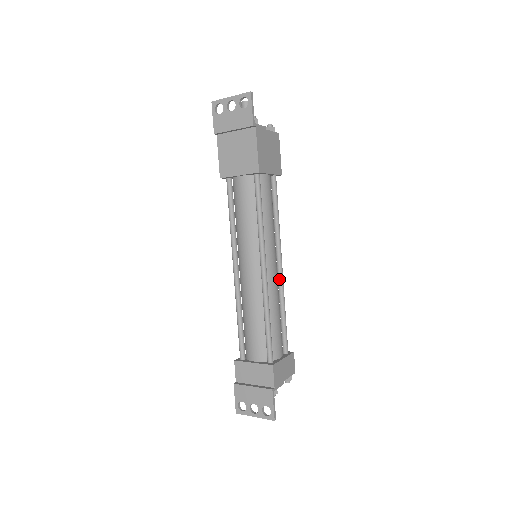
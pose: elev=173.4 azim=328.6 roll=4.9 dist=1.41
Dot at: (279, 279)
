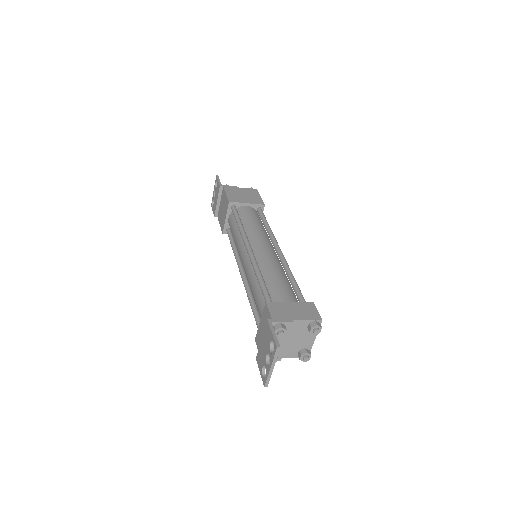
Dot at: (279, 258)
